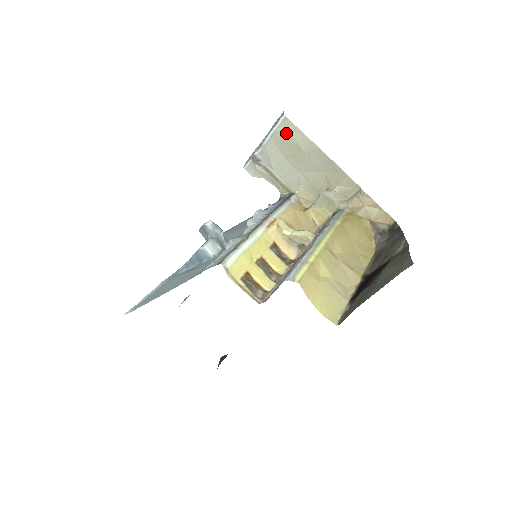
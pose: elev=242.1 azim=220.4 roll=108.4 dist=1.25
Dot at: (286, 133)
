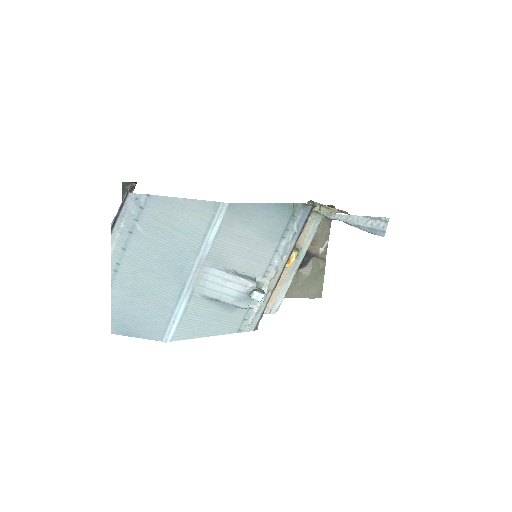
Dot at: occluded
